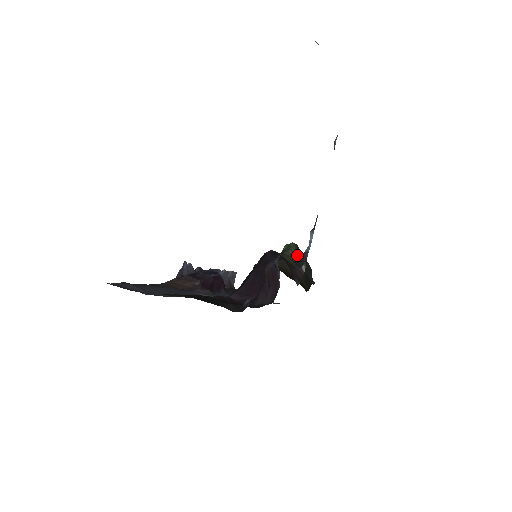
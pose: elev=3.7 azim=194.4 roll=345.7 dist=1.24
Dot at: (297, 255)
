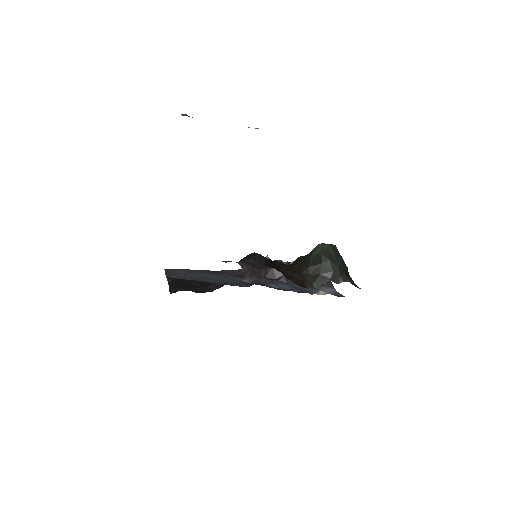
Dot at: (319, 255)
